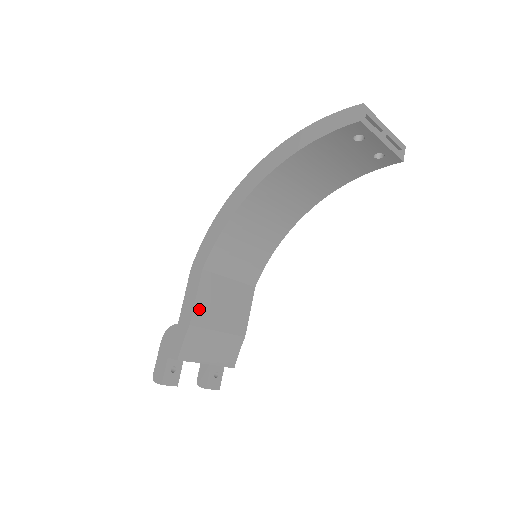
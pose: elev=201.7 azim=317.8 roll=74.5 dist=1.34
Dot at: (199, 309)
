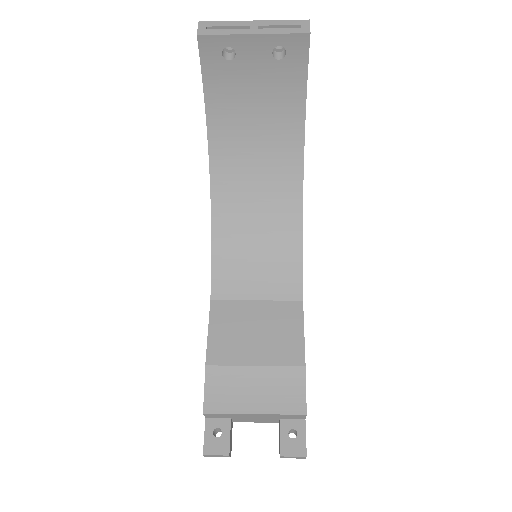
Dot at: (216, 344)
